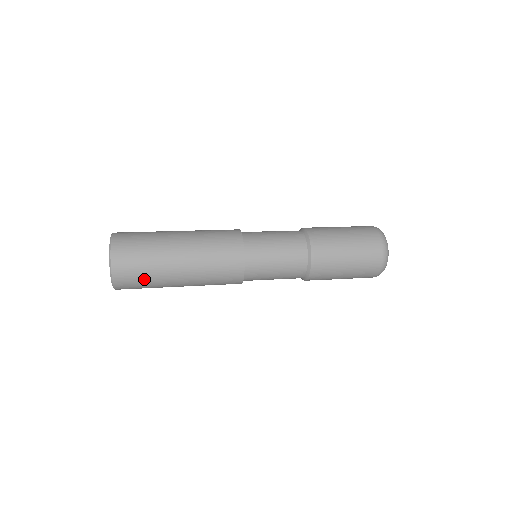
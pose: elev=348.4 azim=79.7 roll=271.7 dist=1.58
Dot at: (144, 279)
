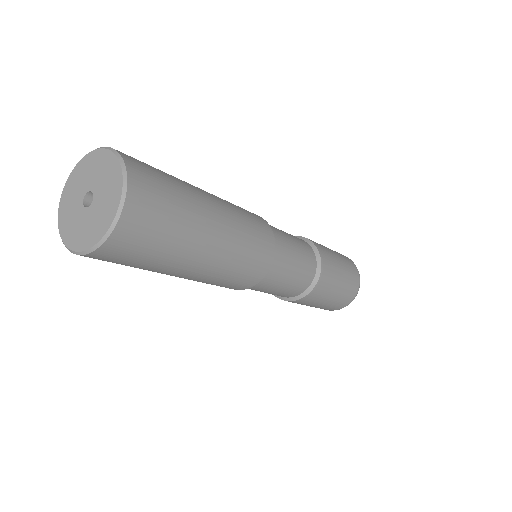
Dot at: (137, 264)
